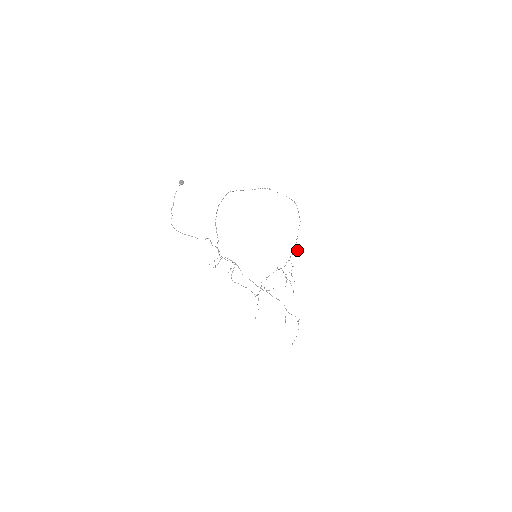
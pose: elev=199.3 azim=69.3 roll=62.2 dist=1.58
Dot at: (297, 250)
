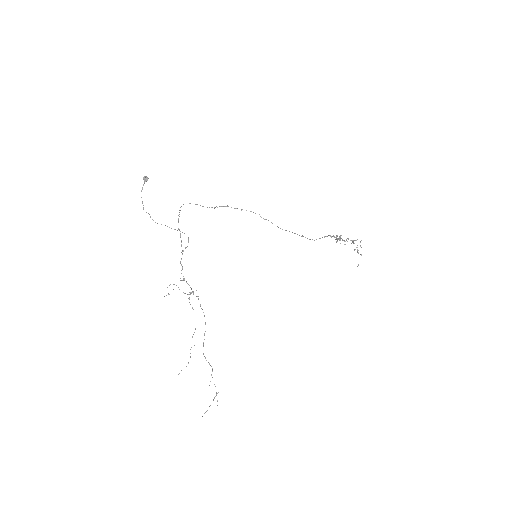
Dot at: (337, 238)
